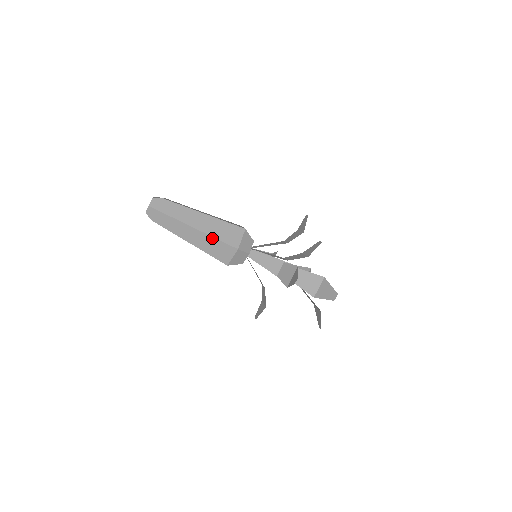
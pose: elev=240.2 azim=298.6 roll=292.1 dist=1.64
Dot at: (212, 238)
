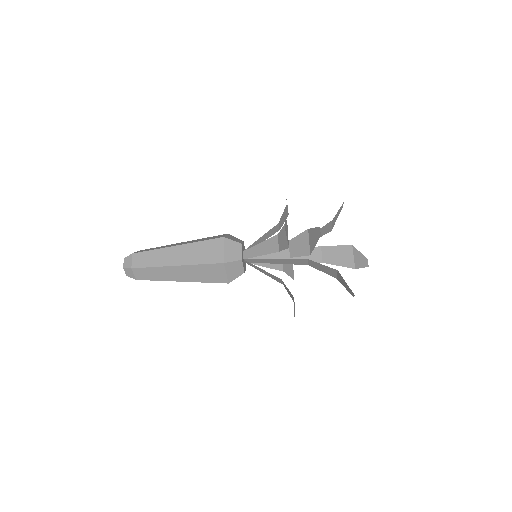
Dot at: occluded
